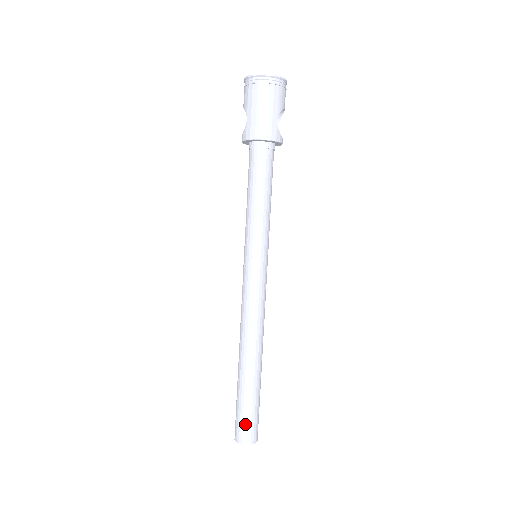
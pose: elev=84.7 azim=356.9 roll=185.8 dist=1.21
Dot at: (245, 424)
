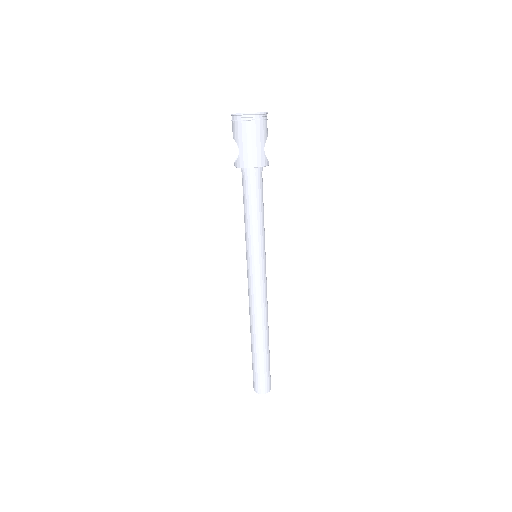
Dot at: (262, 380)
